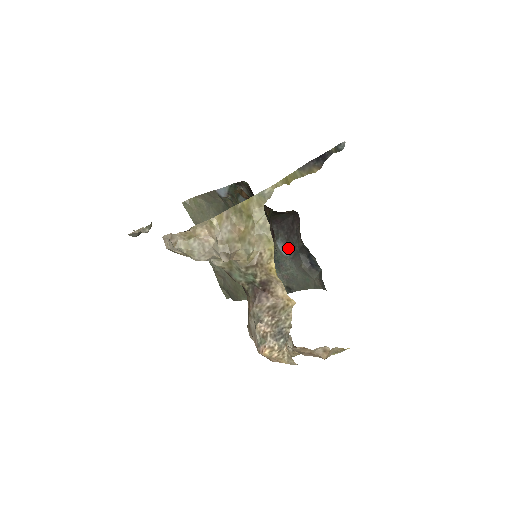
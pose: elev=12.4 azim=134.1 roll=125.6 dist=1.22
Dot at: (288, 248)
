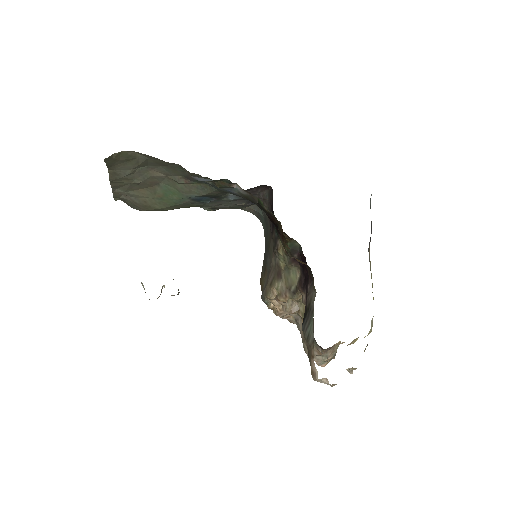
Dot at: (239, 198)
